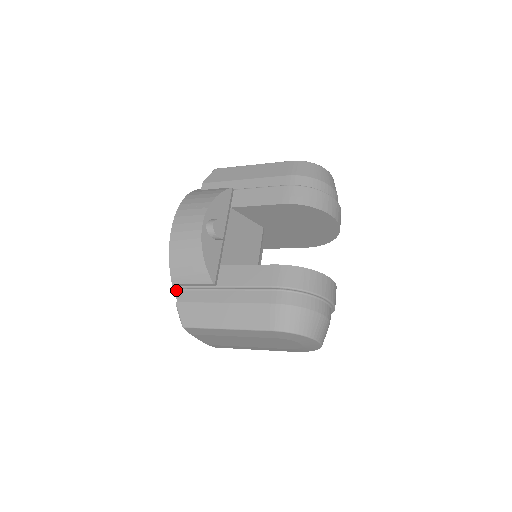
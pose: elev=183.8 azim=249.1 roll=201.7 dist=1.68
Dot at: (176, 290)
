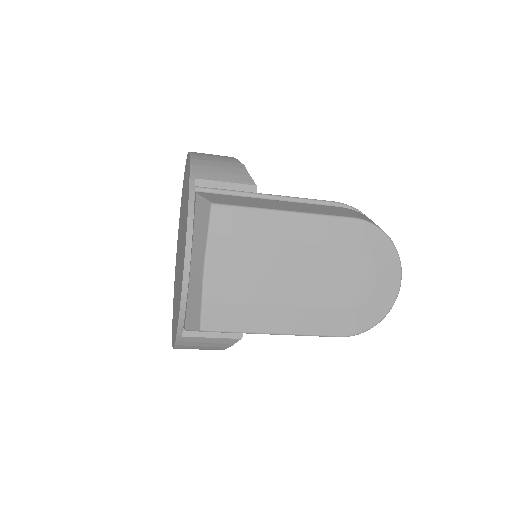
Dot at: (194, 186)
